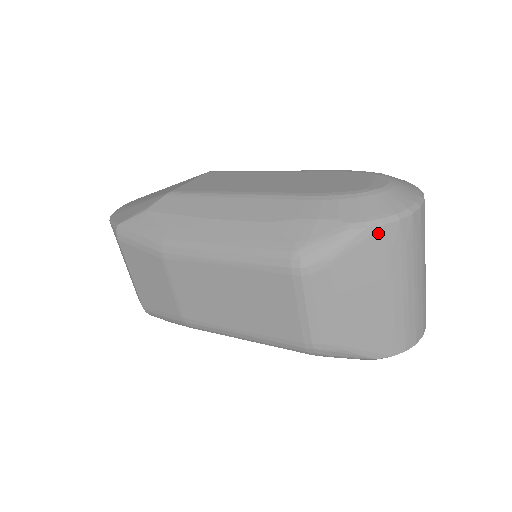
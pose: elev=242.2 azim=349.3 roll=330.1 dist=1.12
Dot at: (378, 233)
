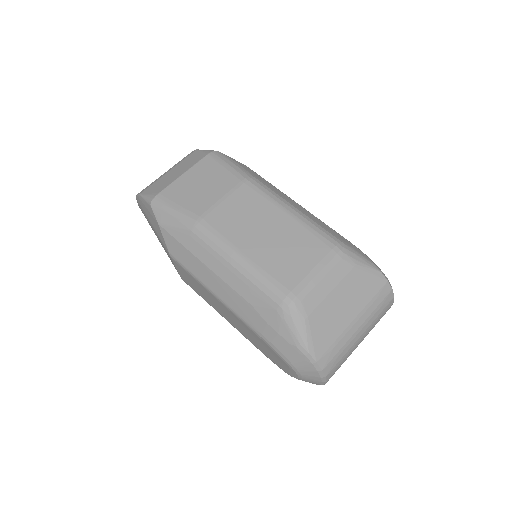
Dot at: (383, 281)
